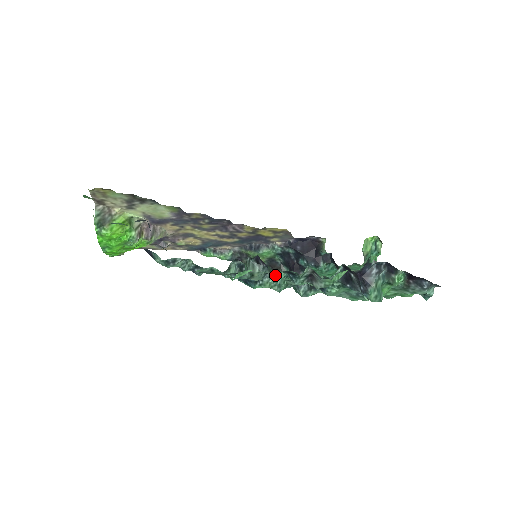
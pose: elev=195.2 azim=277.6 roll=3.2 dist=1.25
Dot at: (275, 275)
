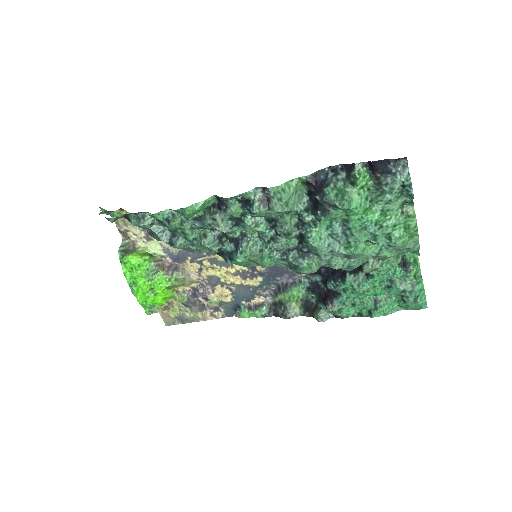
Dot at: (229, 205)
